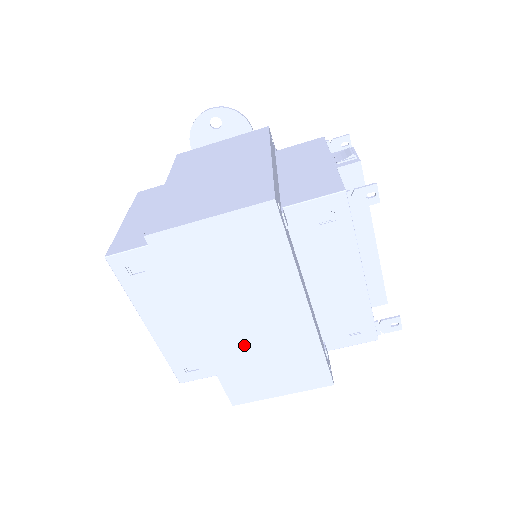
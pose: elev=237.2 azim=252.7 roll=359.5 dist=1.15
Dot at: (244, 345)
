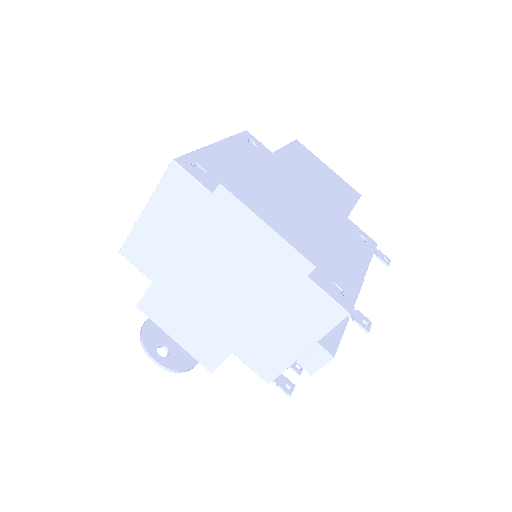
Dot at: (284, 188)
